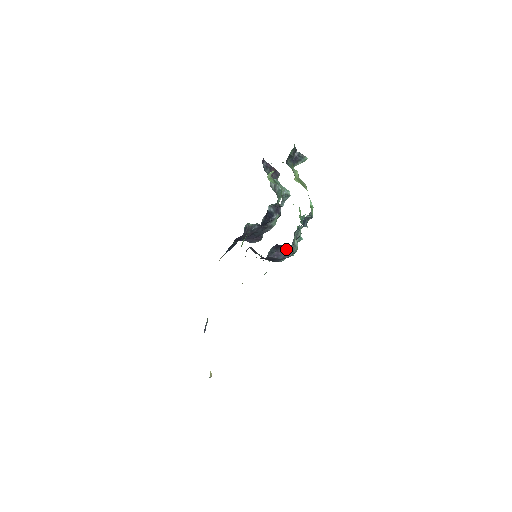
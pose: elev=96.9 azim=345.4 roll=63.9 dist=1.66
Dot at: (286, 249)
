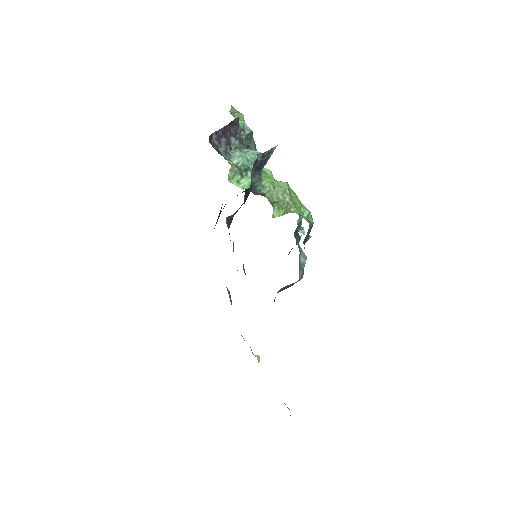
Dot at: occluded
